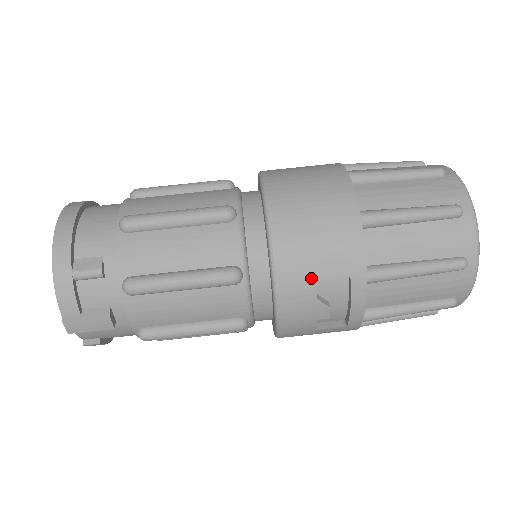
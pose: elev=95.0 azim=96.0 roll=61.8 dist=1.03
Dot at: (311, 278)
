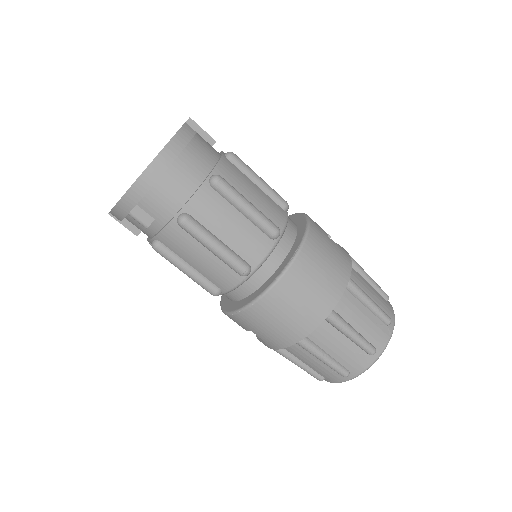
Dot at: (248, 329)
